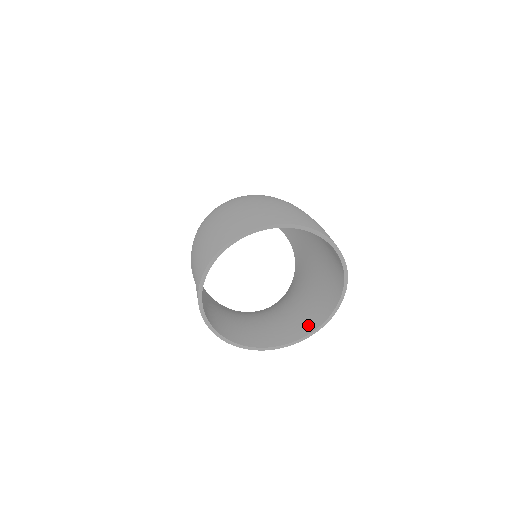
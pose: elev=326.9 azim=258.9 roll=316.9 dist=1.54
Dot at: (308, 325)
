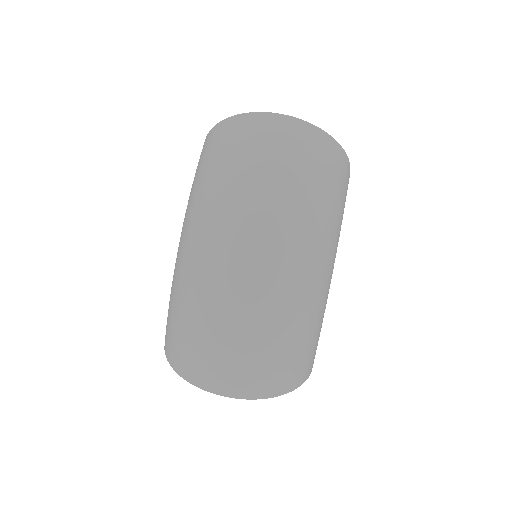
Dot at: occluded
